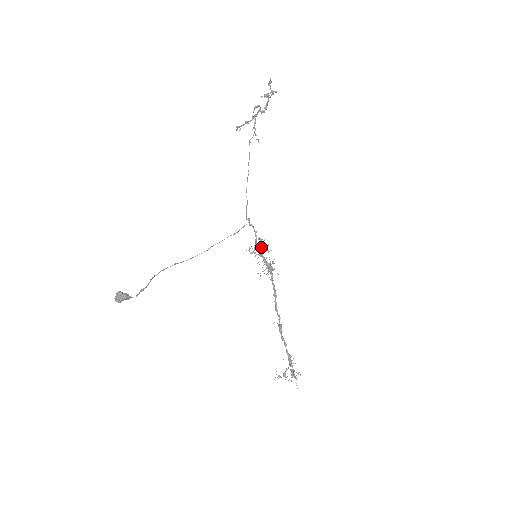
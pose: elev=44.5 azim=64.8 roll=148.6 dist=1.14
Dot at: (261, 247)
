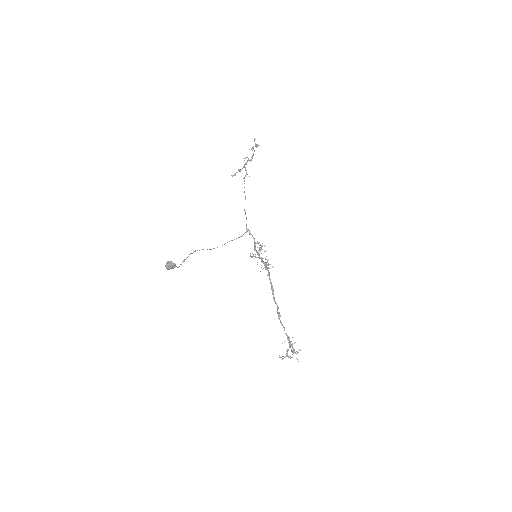
Dot at: (259, 248)
